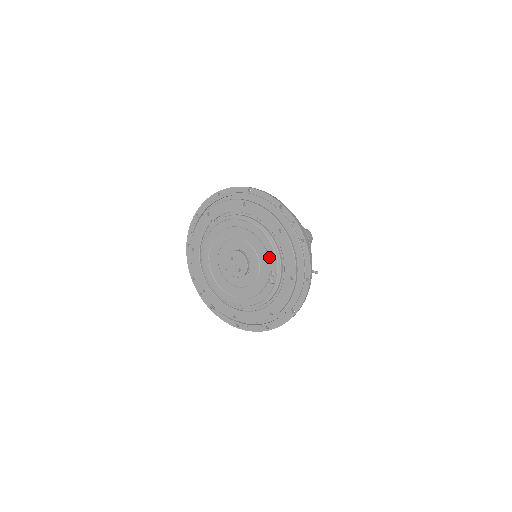
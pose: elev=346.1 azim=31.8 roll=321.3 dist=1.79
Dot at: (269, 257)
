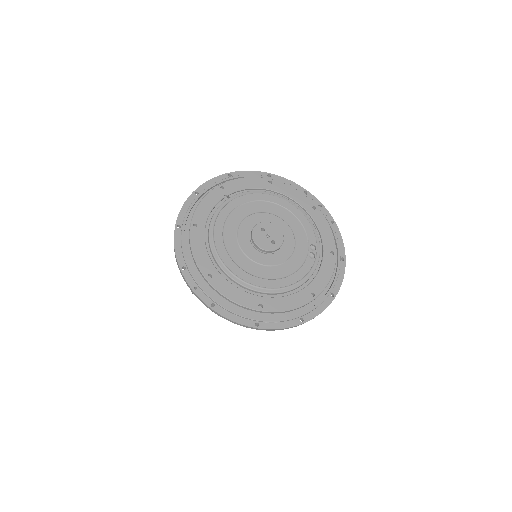
Dot at: (306, 231)
